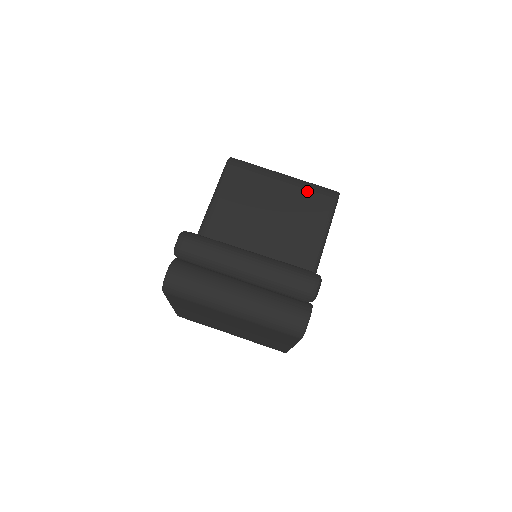
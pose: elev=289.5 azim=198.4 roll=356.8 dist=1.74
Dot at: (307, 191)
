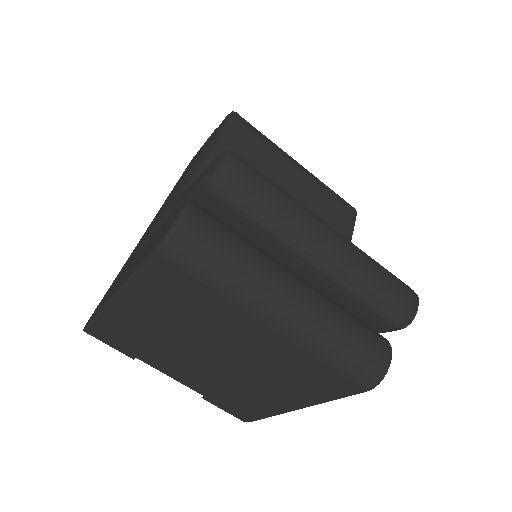
Dot at: (327, 192)
